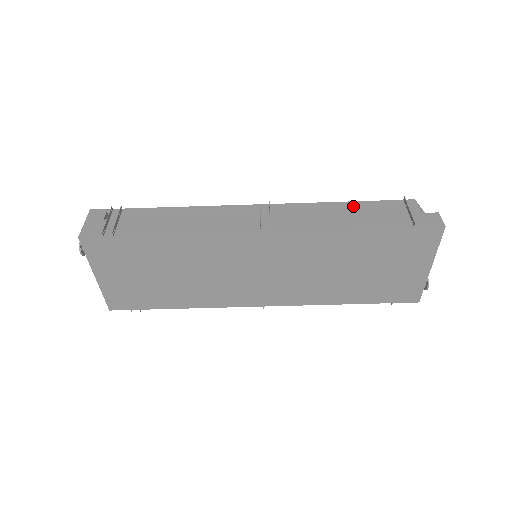
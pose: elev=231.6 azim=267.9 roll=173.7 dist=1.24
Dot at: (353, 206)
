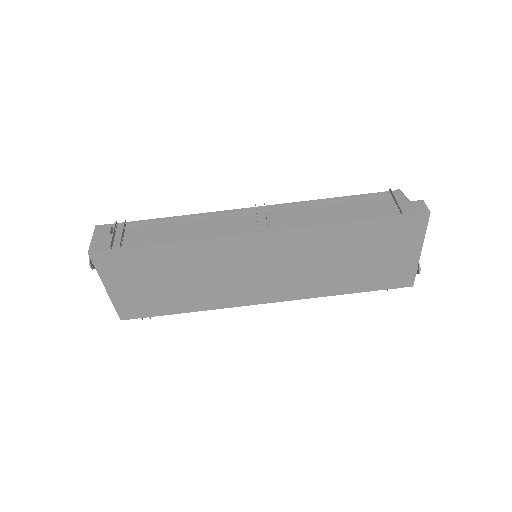
Dot at: (343, 201)
